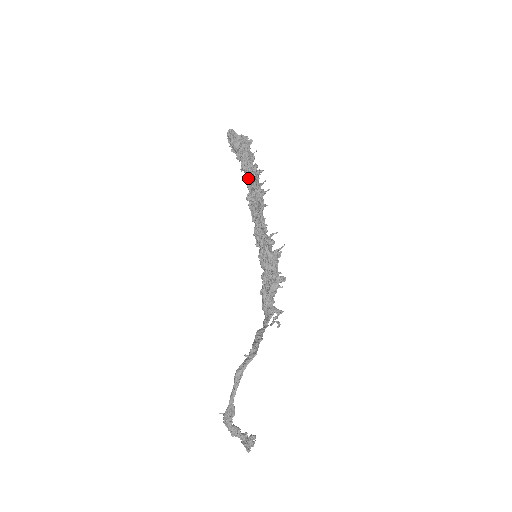
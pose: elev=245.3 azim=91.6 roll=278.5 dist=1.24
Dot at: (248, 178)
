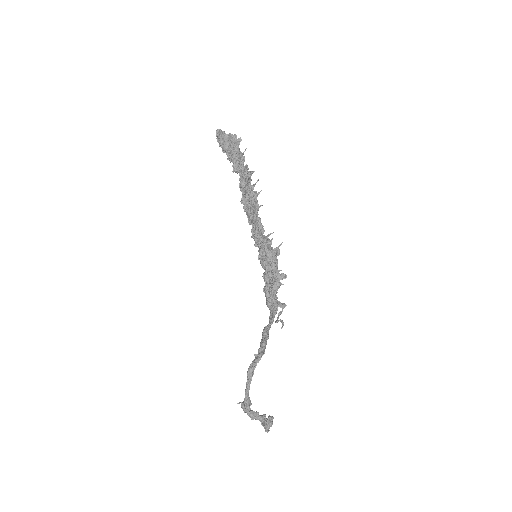
Dot at: (240, 182)
